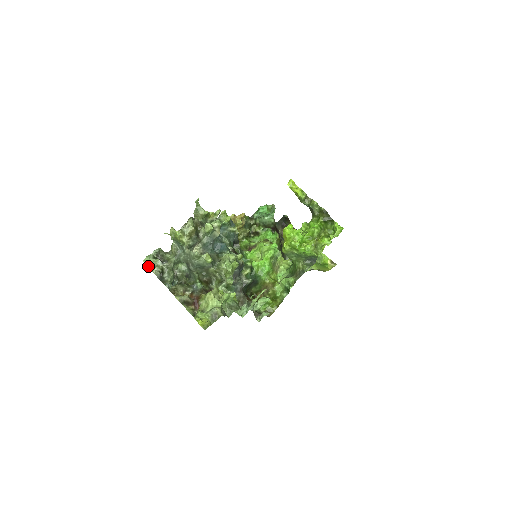
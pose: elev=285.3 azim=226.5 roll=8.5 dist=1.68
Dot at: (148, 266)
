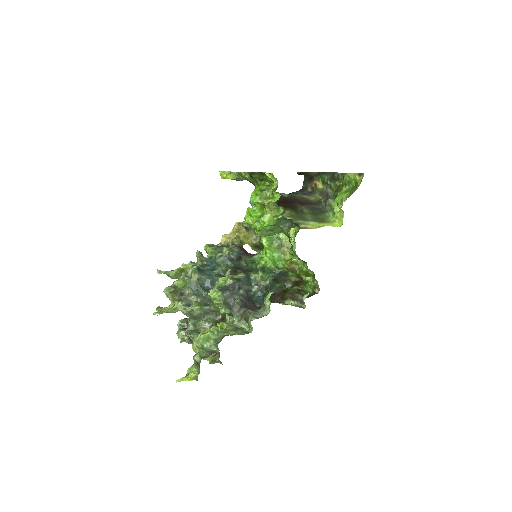
Dot at: occluded
